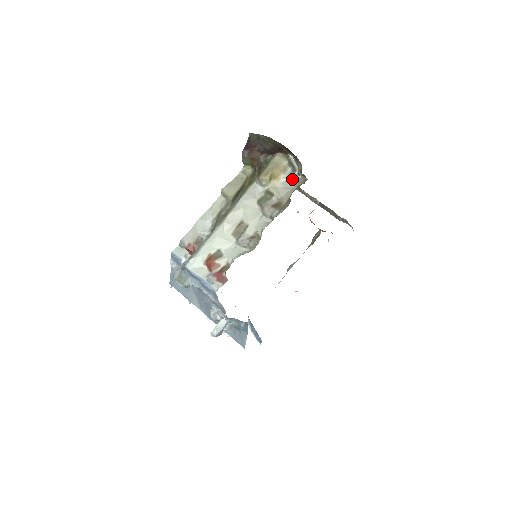
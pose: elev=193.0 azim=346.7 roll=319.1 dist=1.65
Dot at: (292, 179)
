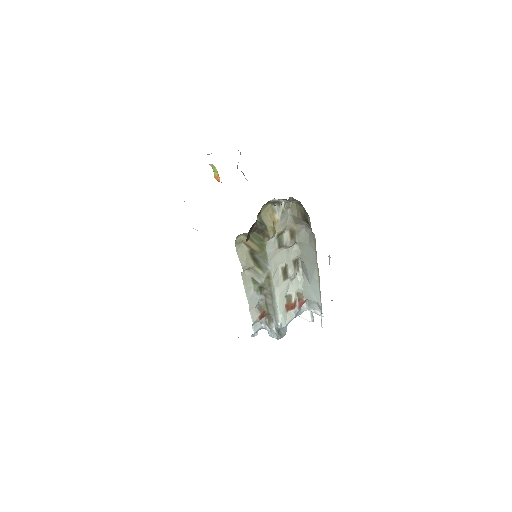
Dot at: (283, 209)
